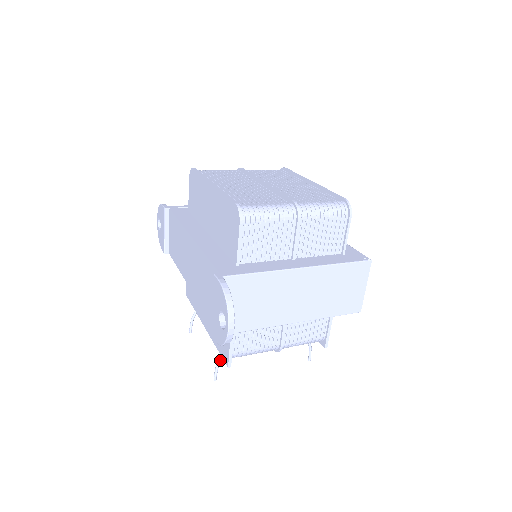
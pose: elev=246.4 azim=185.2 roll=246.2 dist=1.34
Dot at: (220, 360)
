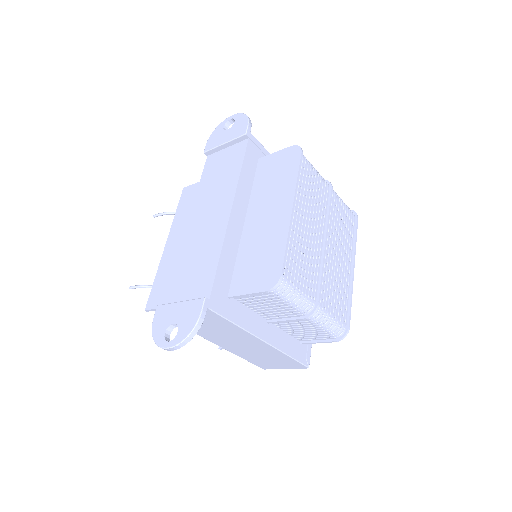
Dot at: (147, 287)
